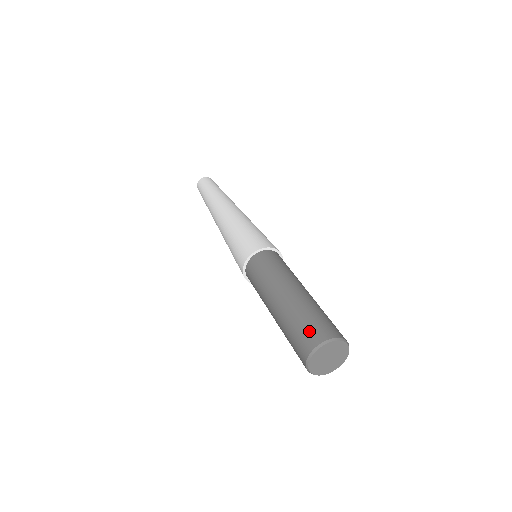
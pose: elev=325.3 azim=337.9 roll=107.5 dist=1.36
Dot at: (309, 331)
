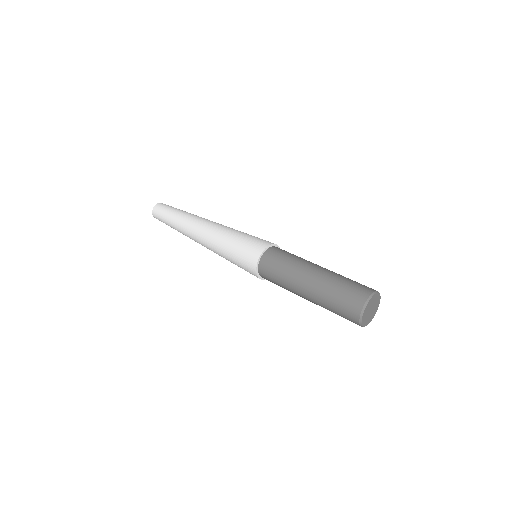
Dot at: (349, 301)
